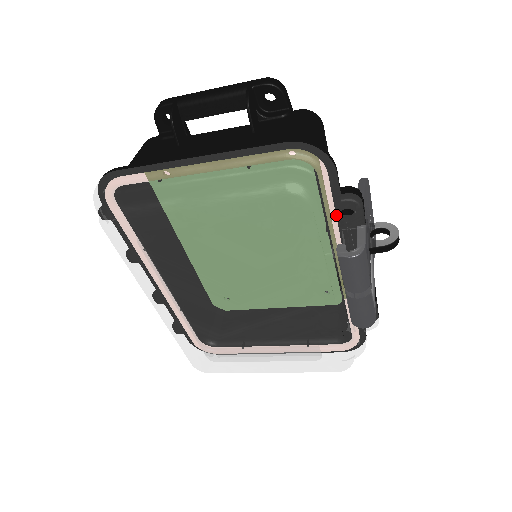
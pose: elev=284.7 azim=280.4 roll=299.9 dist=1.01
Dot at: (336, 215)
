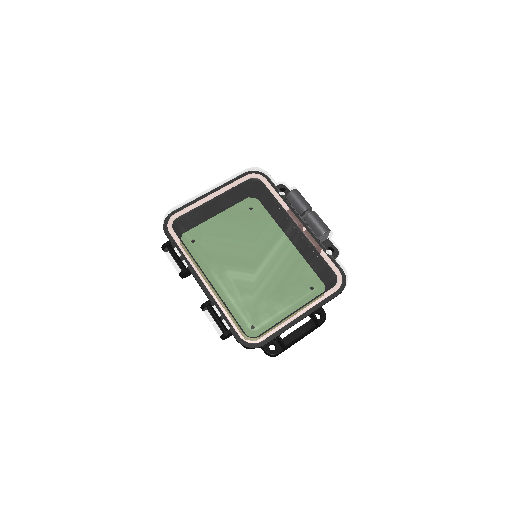
Dot at: occluded
